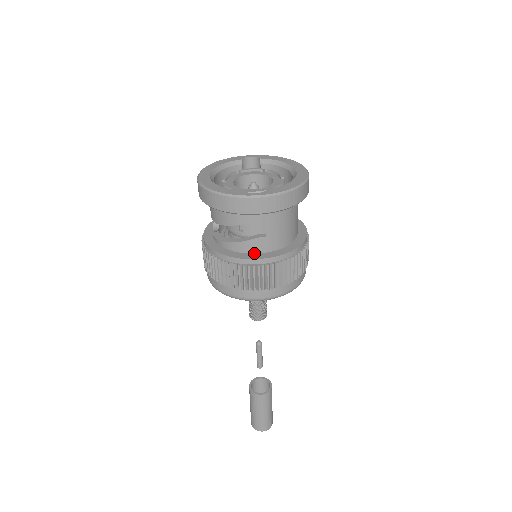
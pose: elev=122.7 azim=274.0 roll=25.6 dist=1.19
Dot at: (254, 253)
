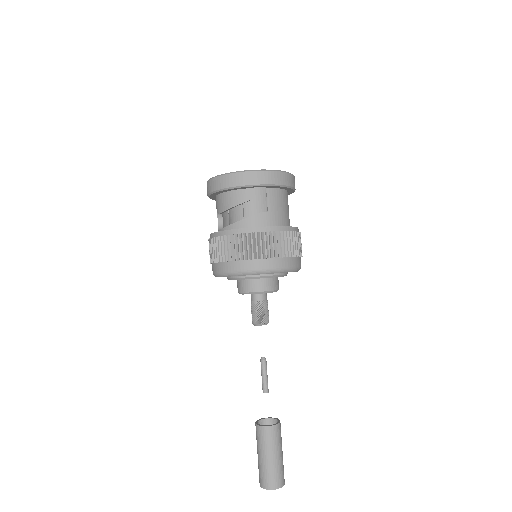
Dot at: occluded
